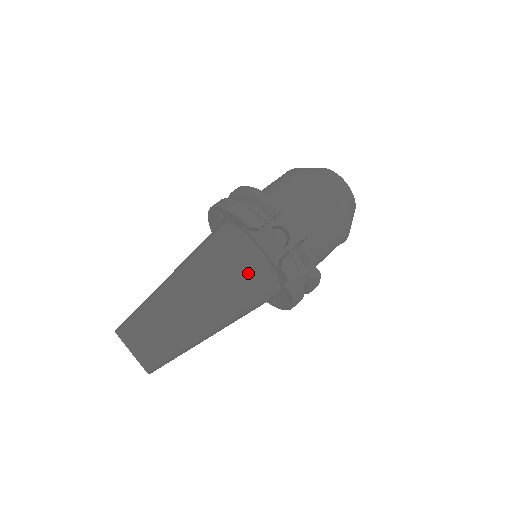
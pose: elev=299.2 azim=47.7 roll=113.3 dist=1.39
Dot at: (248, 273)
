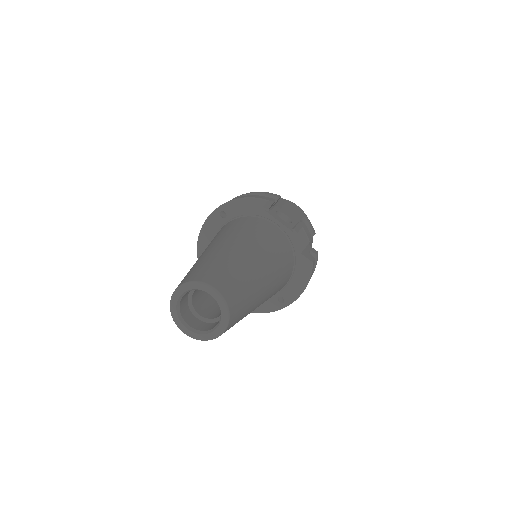
Dot at: (275, 238)
